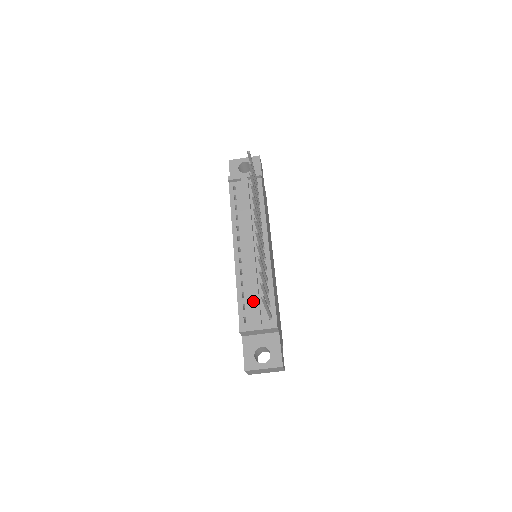
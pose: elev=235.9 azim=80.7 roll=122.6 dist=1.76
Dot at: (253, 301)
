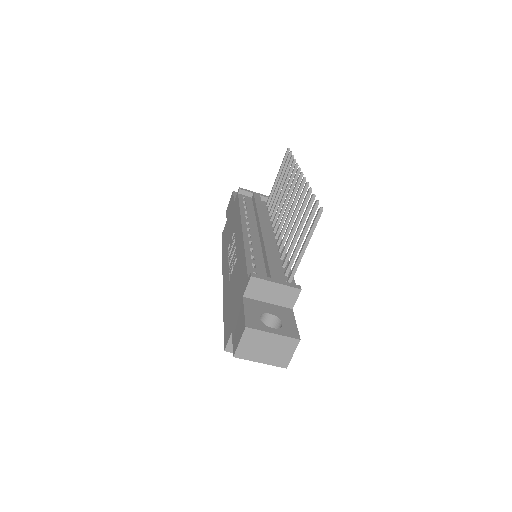
Dot at: (269, 261)
